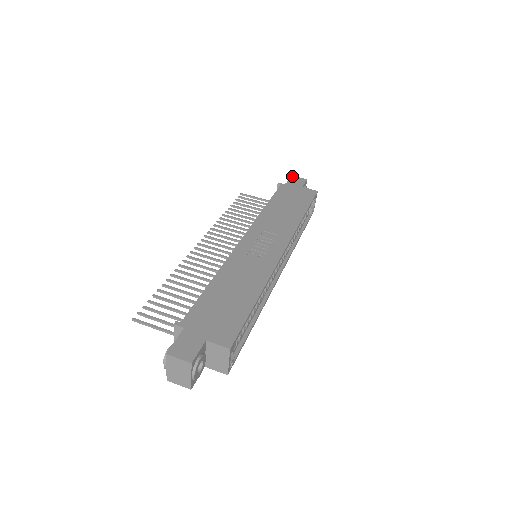
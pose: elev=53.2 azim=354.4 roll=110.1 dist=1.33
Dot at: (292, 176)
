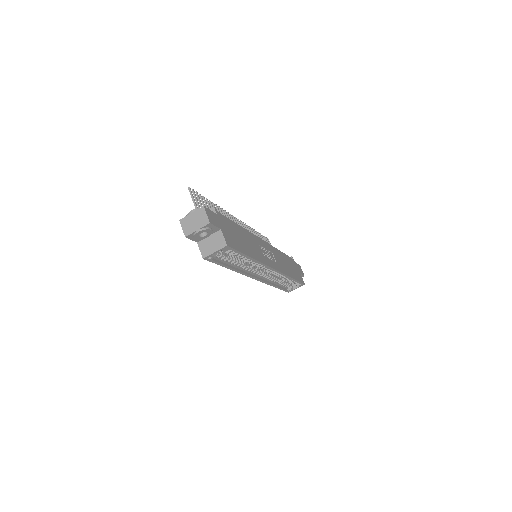
Dot at: occluded
